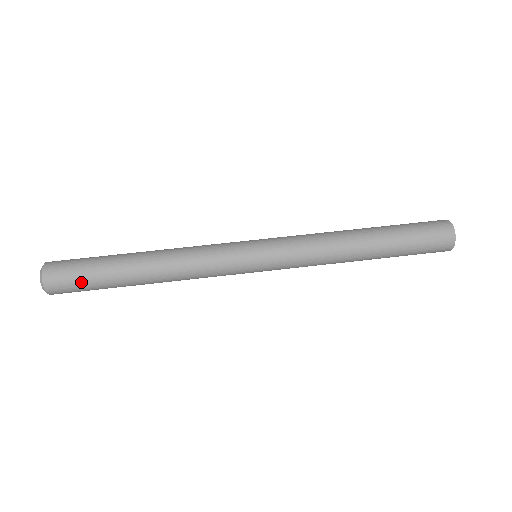
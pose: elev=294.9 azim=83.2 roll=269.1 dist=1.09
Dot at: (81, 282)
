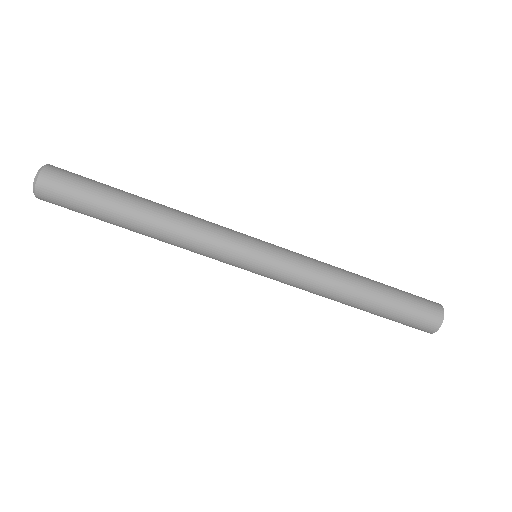
Dot at: occluded
